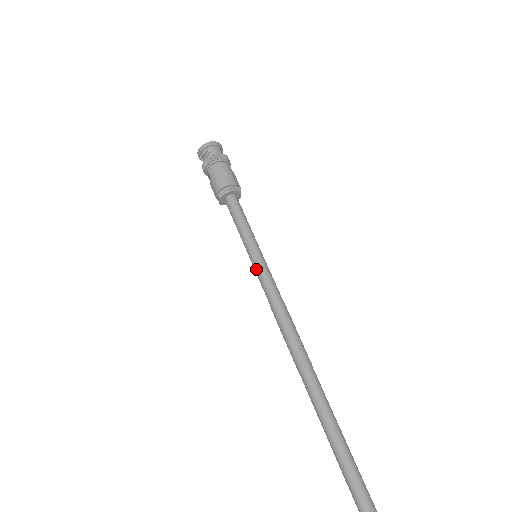
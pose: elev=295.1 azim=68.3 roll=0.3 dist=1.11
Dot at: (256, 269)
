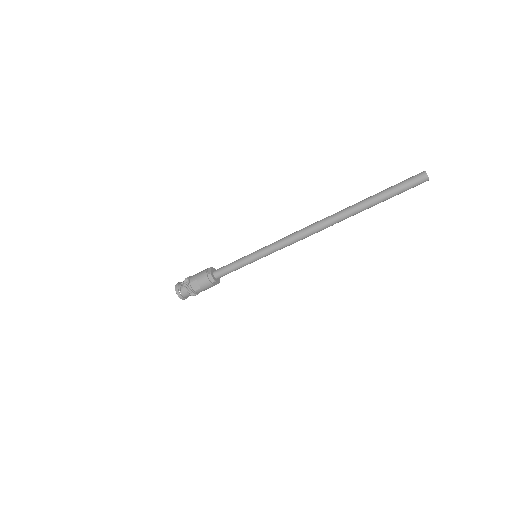
Dot at: (262, 251)
